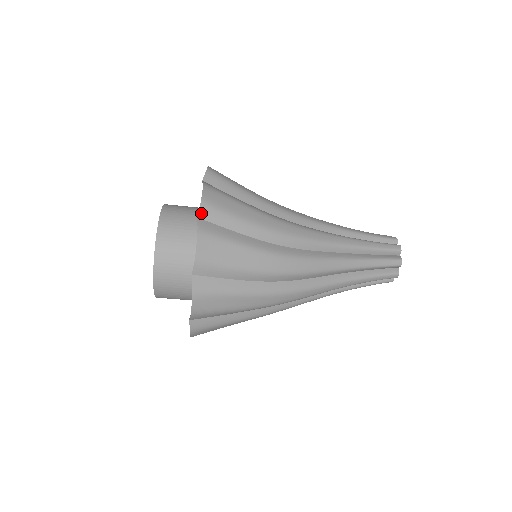
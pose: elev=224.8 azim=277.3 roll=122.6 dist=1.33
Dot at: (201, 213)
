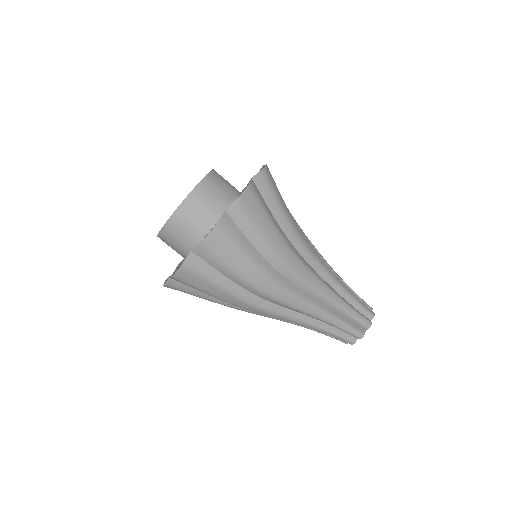
Dot at: (230, 209)
